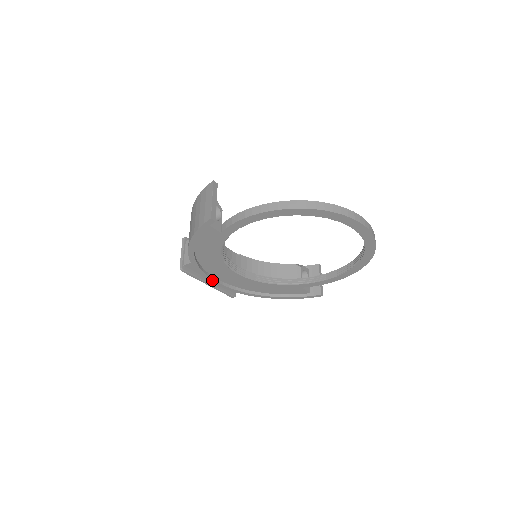
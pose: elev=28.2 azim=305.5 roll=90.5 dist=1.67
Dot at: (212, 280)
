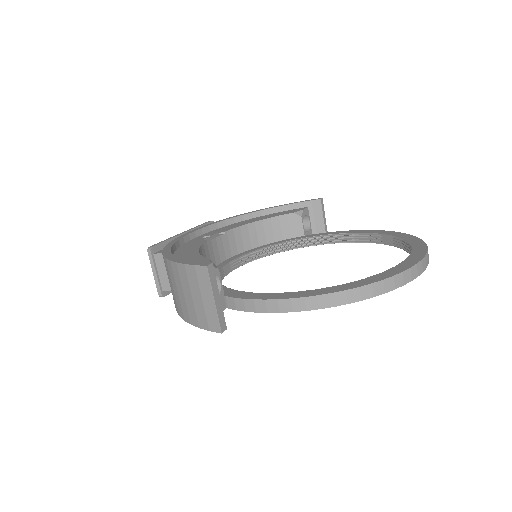
Dot at: occluded
